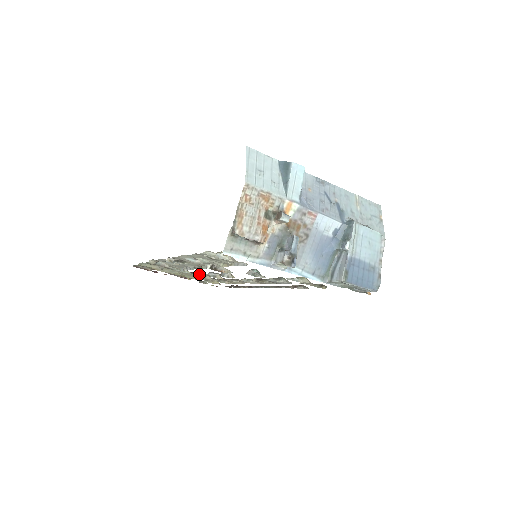
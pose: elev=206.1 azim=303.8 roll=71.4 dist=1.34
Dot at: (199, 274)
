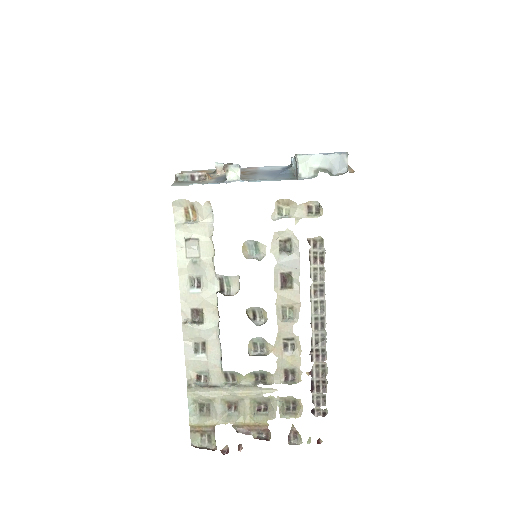
Dot at: (255, 381)
